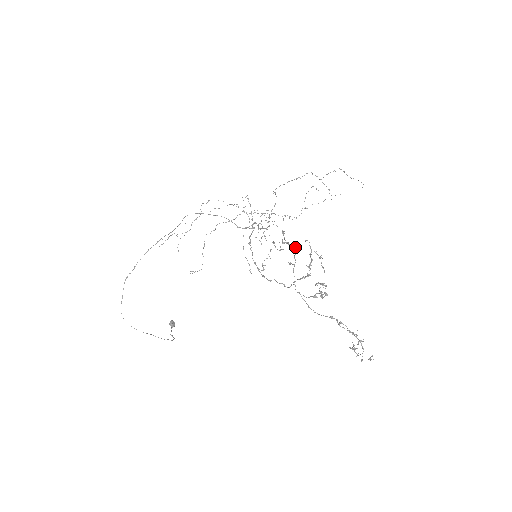
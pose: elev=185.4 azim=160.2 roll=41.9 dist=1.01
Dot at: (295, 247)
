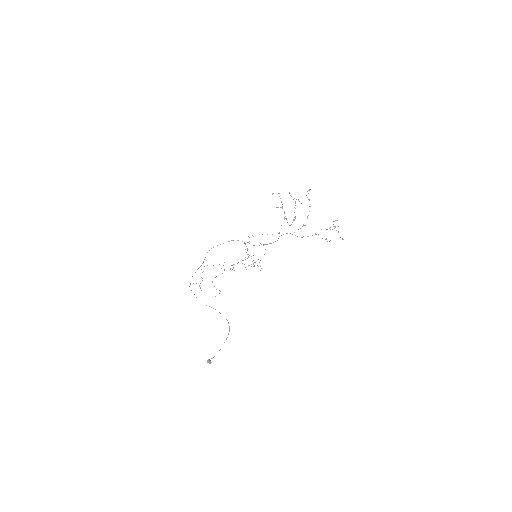
Dot at: occluded
